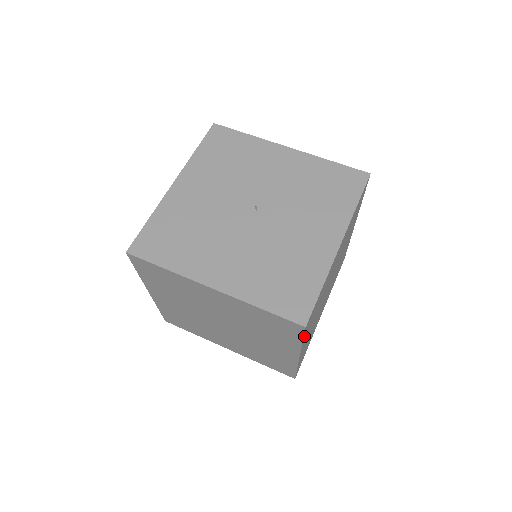
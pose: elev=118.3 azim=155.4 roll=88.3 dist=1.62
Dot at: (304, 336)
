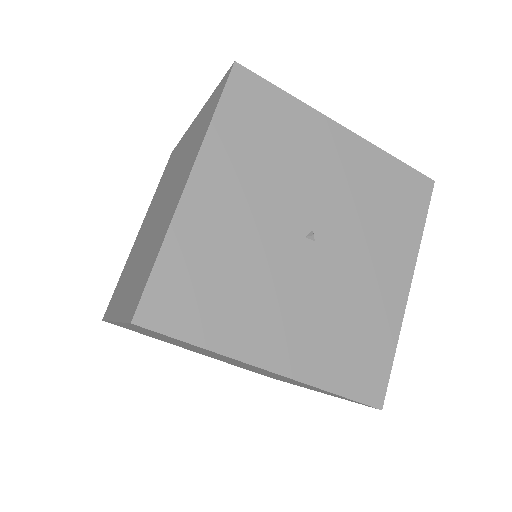
Dot at: occluded
